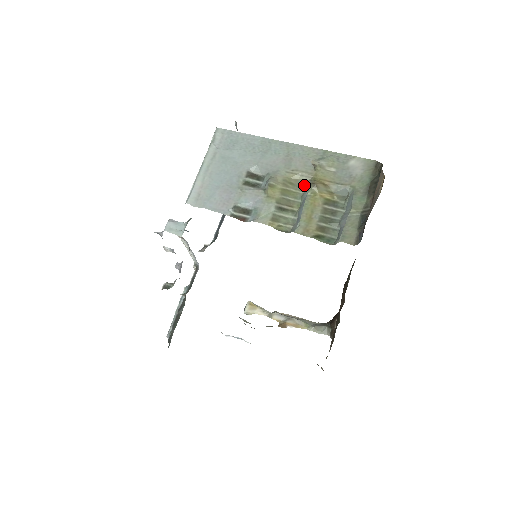
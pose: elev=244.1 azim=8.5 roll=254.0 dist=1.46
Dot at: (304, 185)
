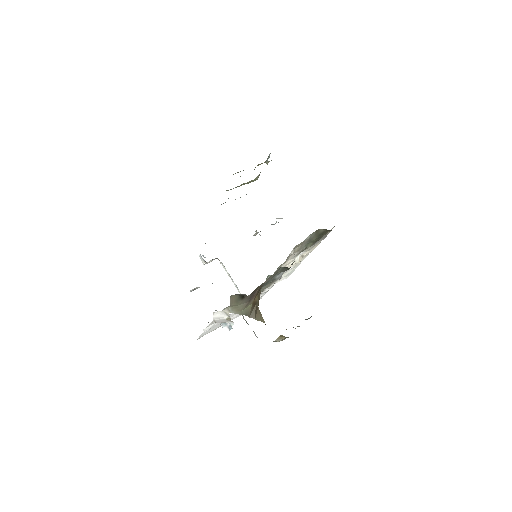
Dot at: occluded
